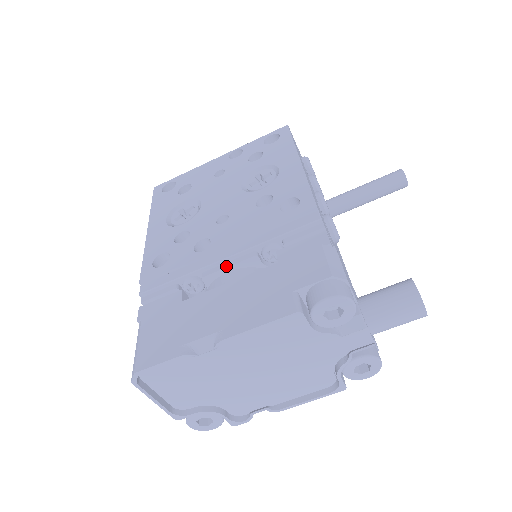
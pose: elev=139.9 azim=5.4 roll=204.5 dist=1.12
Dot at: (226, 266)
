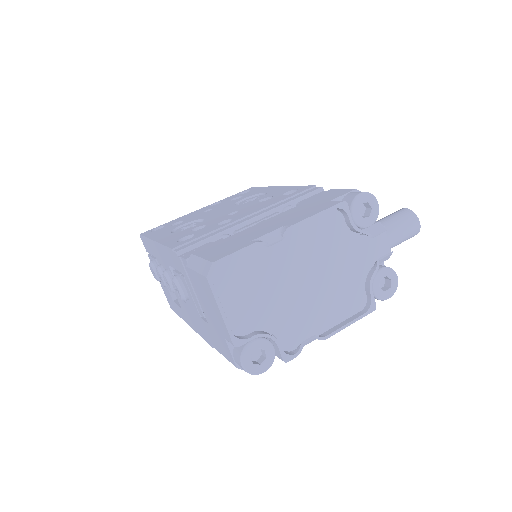
Dot at: (256, 222)
